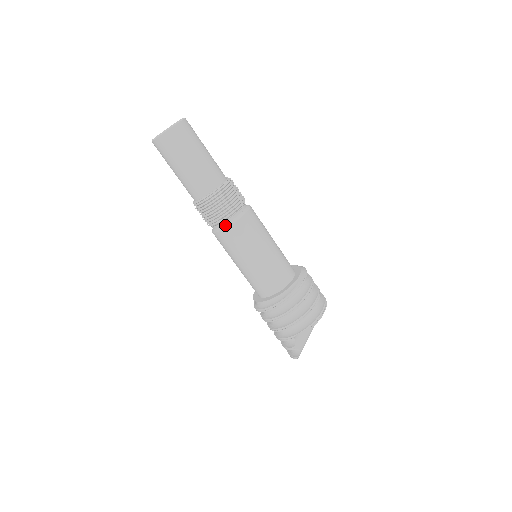
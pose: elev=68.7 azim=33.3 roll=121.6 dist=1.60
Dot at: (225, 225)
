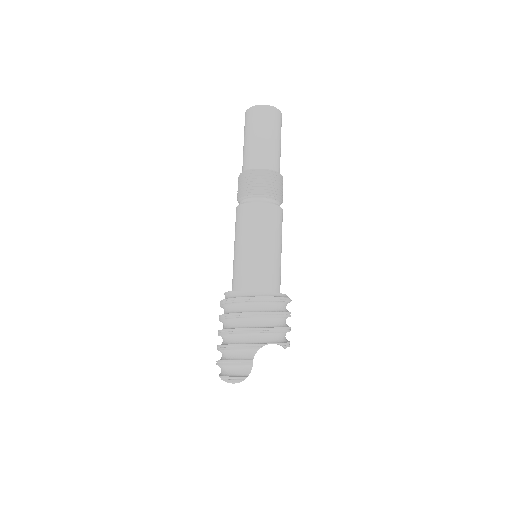
Dot at: (268, 201)
